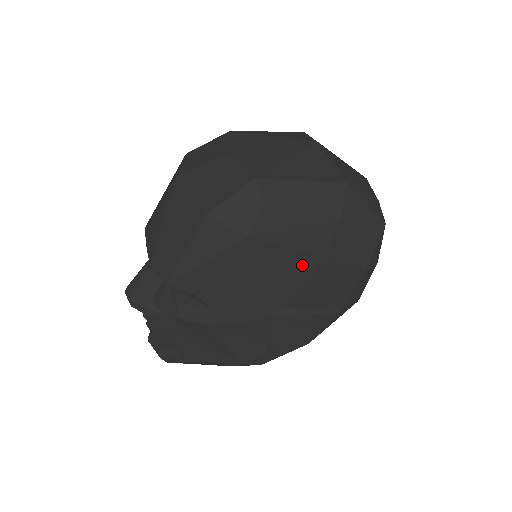
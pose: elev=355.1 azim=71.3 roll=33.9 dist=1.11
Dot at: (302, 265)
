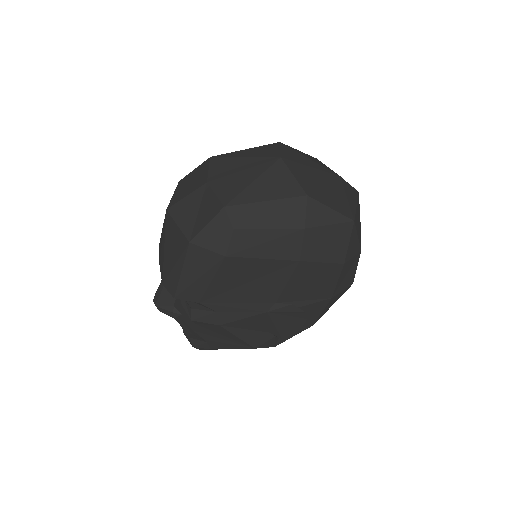
Dot at: (280, 269)
